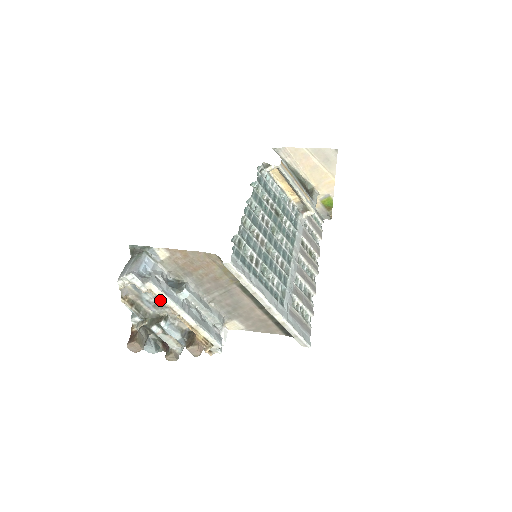
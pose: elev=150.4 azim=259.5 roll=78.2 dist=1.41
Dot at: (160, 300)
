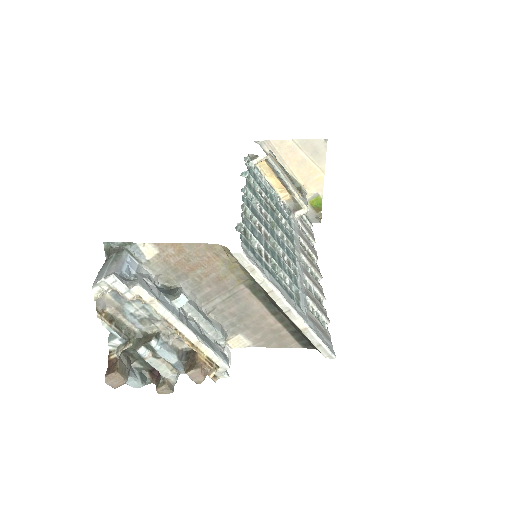
Dot at: (149, 311)
